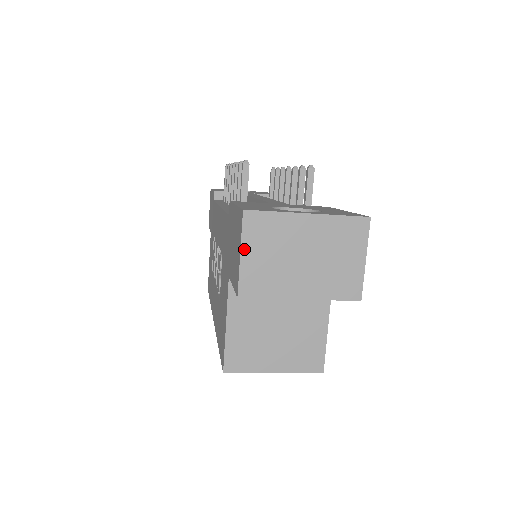
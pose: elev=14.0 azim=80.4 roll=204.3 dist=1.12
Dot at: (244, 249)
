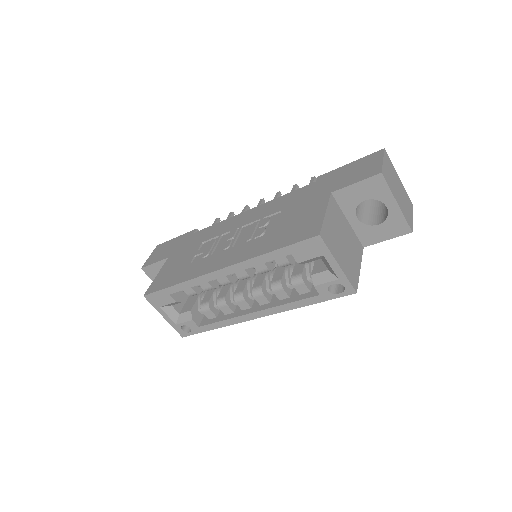
Dot at: (384, 160)
